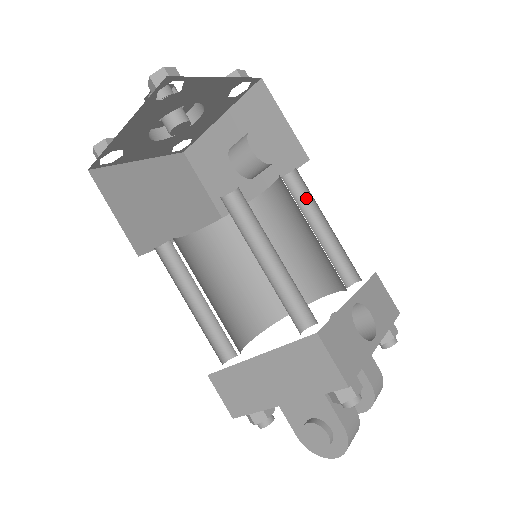
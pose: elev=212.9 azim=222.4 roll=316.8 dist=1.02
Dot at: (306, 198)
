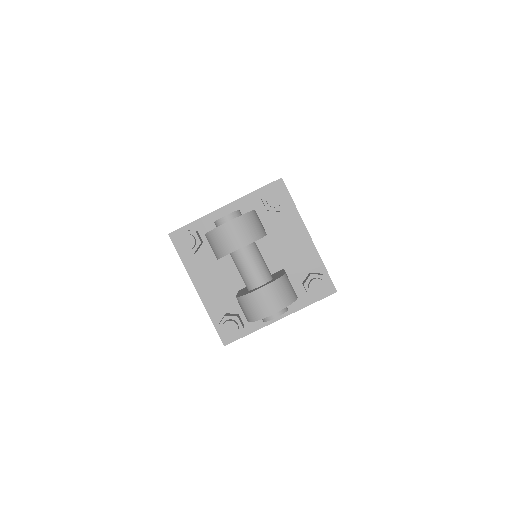
Dot at: occluded
